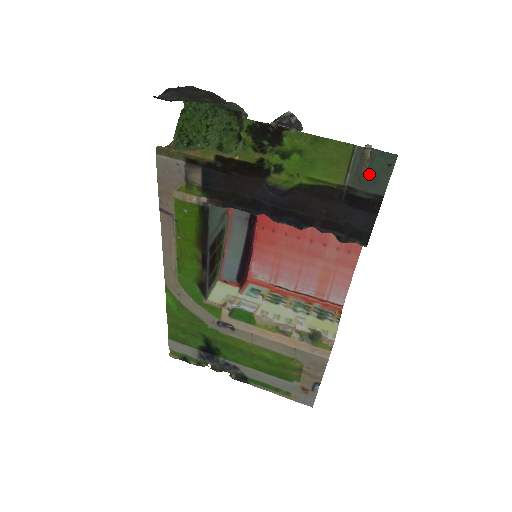
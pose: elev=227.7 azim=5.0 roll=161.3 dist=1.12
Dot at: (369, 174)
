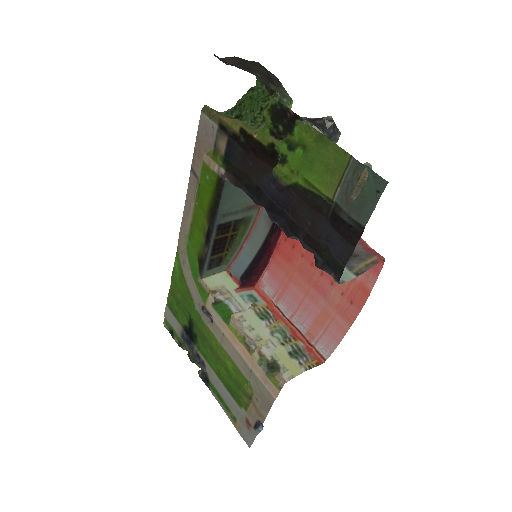
Dot at: (358, 196)
